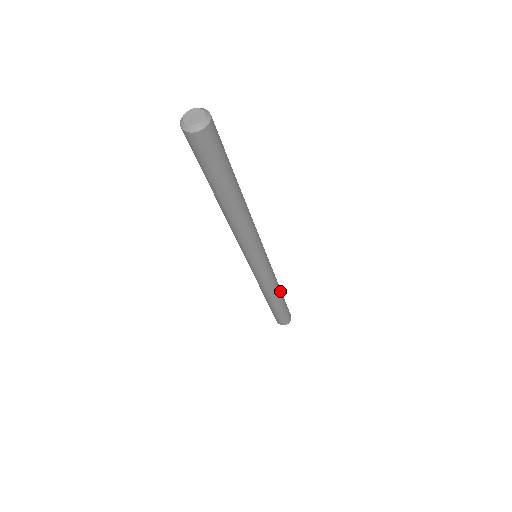
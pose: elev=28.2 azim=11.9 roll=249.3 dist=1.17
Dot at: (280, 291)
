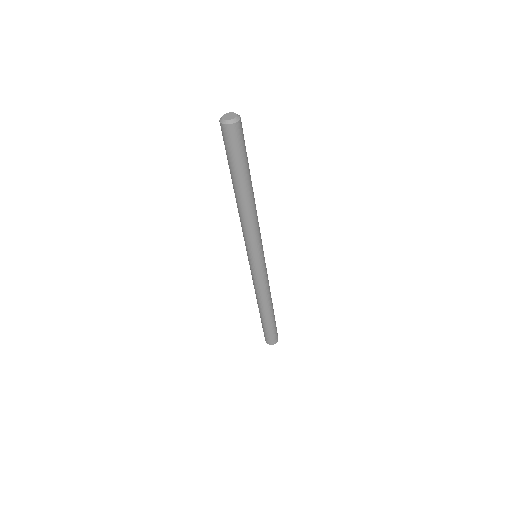
Dot at: (271, 302)
